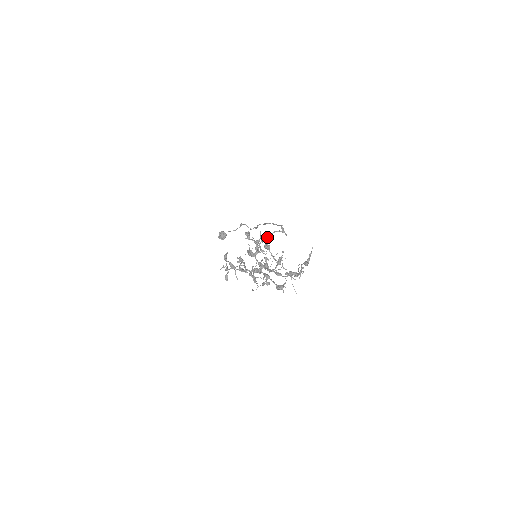
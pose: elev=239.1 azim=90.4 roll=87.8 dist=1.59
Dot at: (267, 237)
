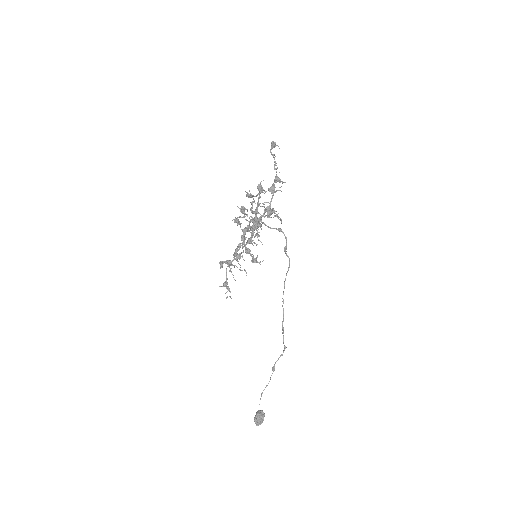
Dot at: occluded
